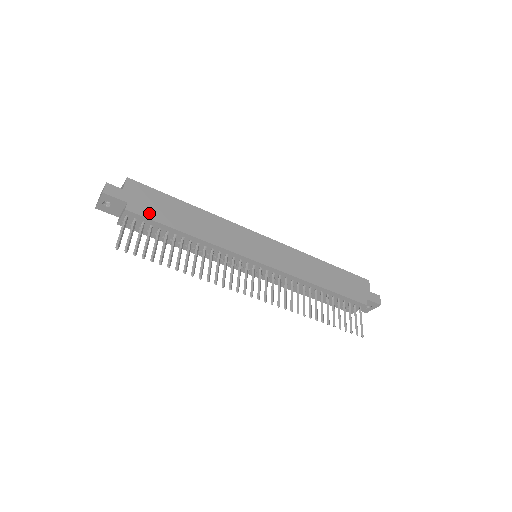
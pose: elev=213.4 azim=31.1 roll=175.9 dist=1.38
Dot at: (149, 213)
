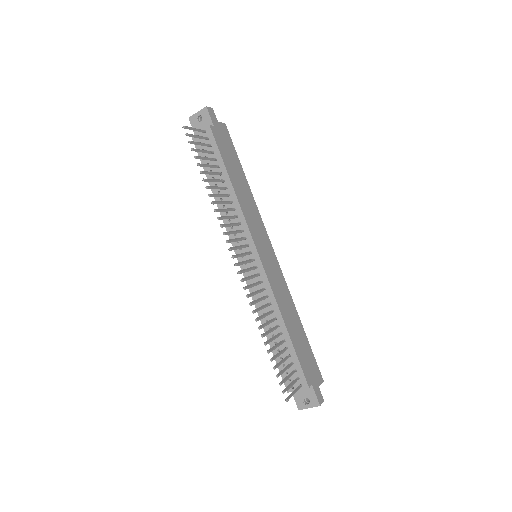
Dot at: (220, 144)
